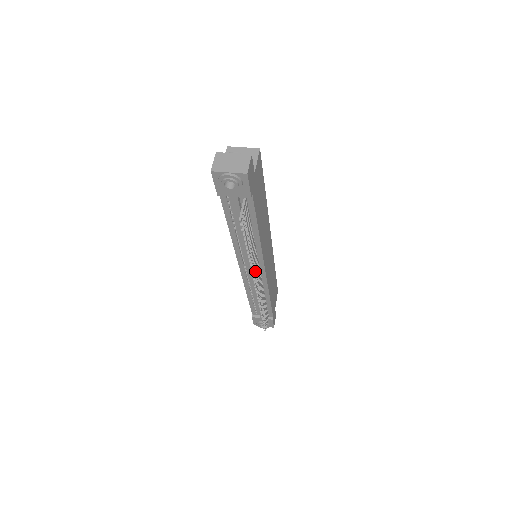
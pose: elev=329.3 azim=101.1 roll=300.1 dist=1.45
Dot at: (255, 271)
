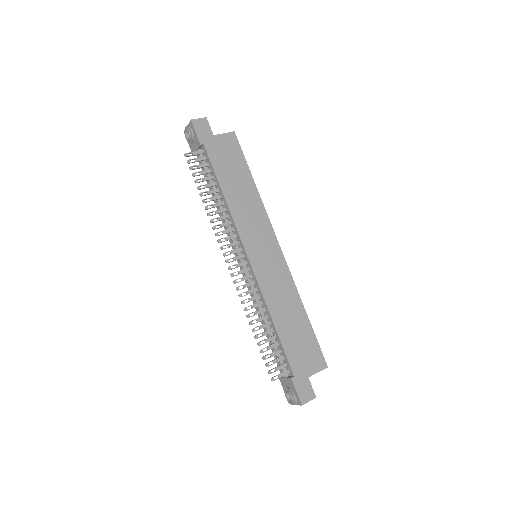
Dot at: (225, 240)
